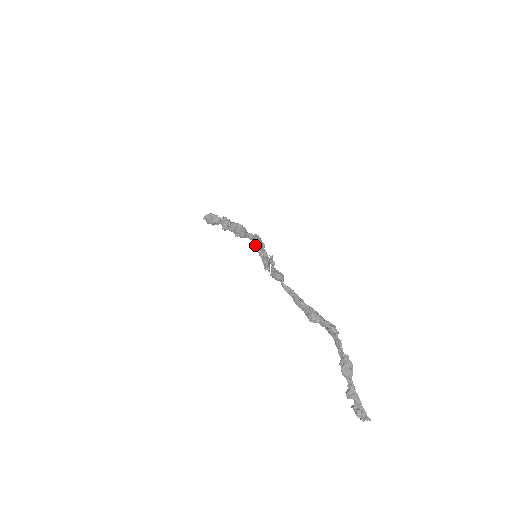
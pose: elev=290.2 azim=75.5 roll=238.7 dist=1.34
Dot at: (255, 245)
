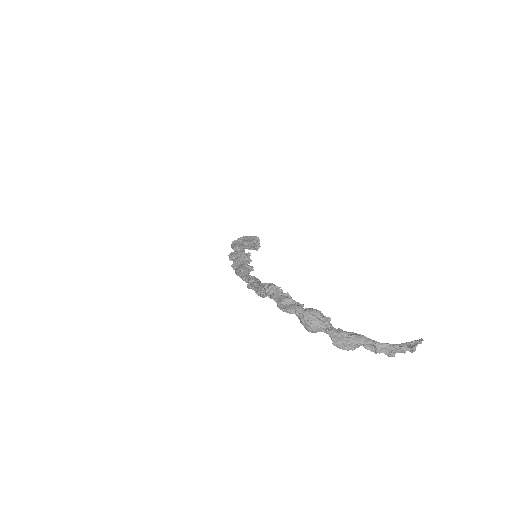
Dot at: occluded
